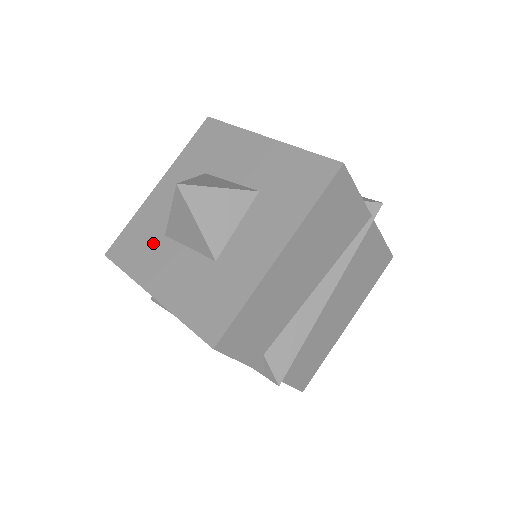
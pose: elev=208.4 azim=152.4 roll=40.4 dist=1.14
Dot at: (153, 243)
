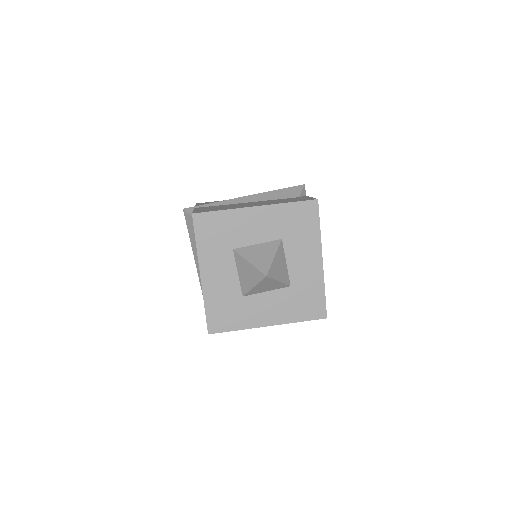
Dot at: (224, 245)
